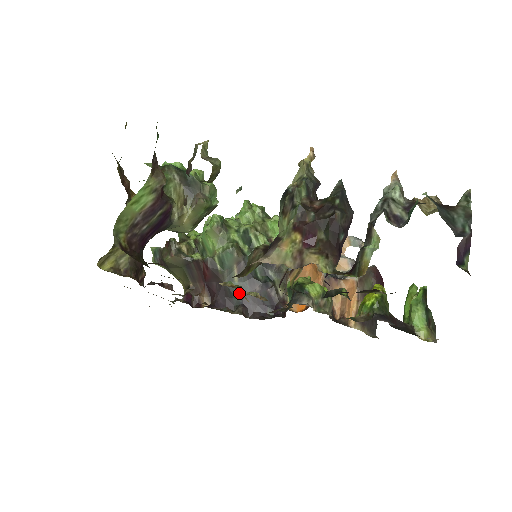
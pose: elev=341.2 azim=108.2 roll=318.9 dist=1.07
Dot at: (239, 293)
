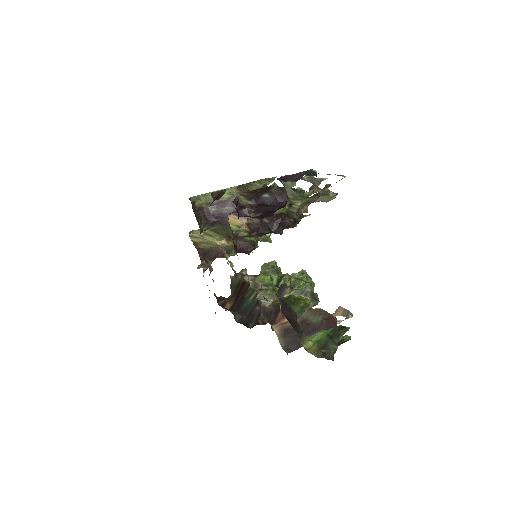
Dot at: (246, 306)
